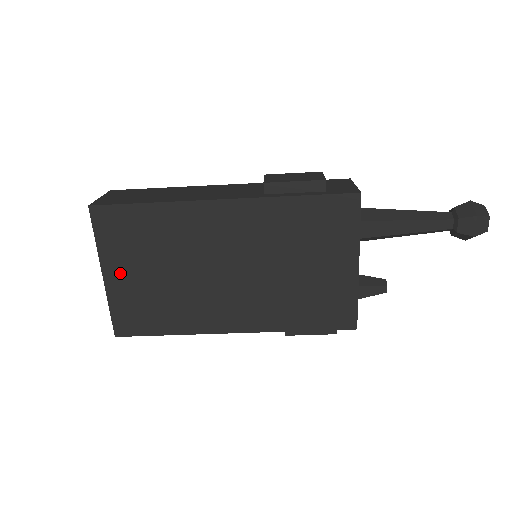
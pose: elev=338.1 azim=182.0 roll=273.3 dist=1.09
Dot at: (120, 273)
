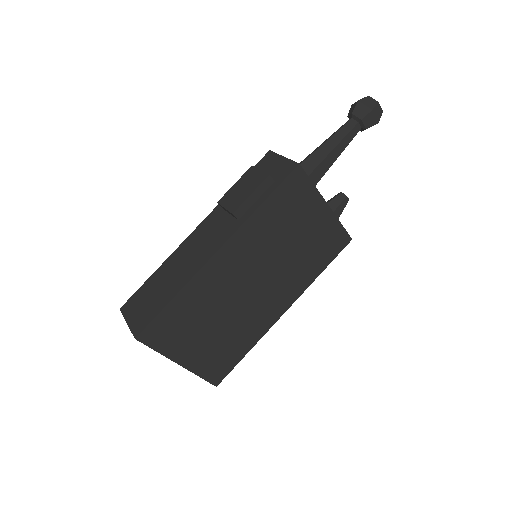
Dot at: (189, 353)
